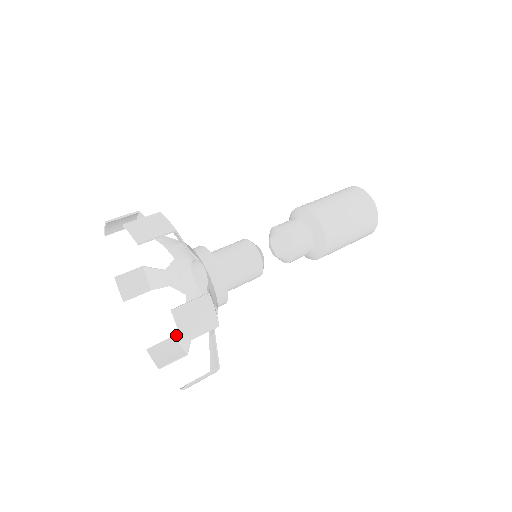
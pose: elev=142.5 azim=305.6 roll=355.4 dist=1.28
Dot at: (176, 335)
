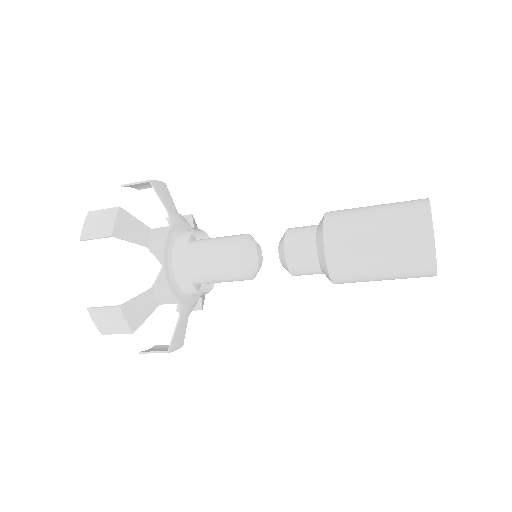
Dot at: (136, 326)
